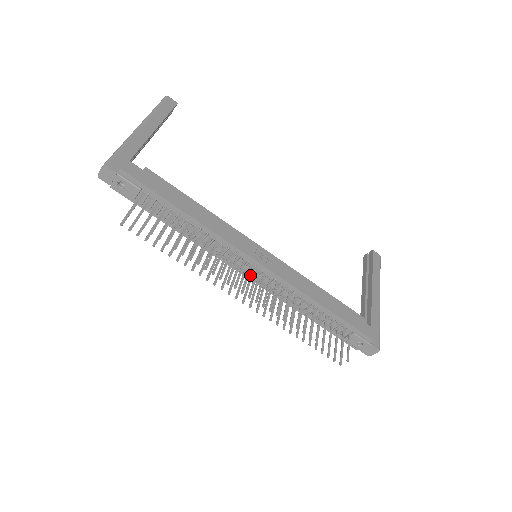
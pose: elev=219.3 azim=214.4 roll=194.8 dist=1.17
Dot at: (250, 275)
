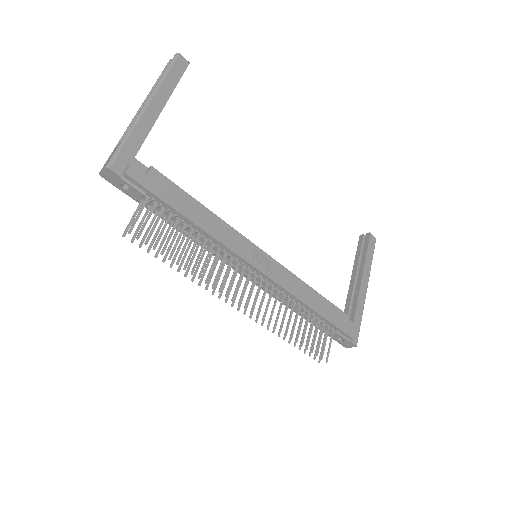
Dot at: occluded
